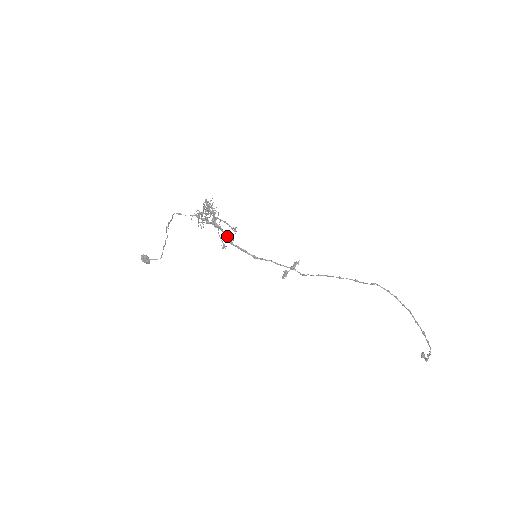
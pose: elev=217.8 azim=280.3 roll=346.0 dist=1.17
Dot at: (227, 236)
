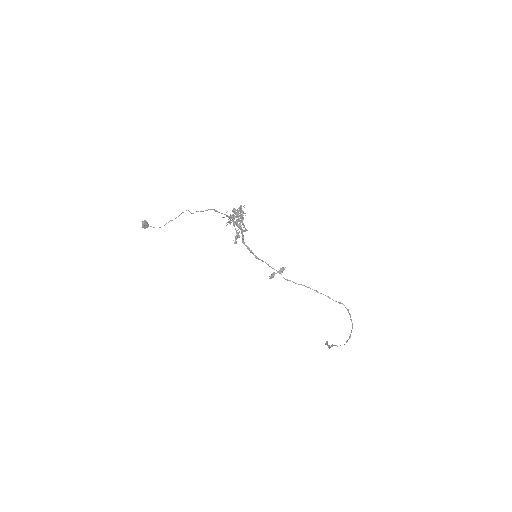
Dot at: occluded
